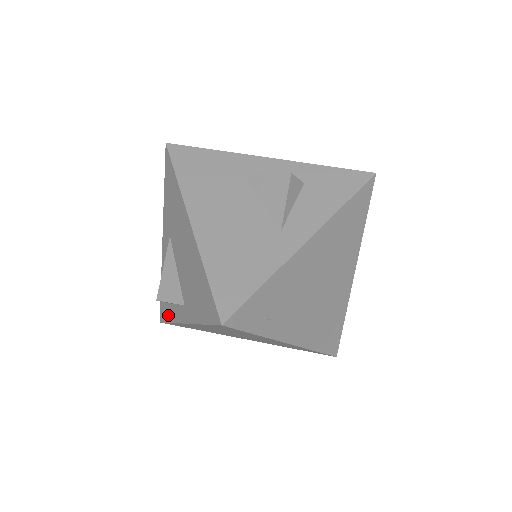
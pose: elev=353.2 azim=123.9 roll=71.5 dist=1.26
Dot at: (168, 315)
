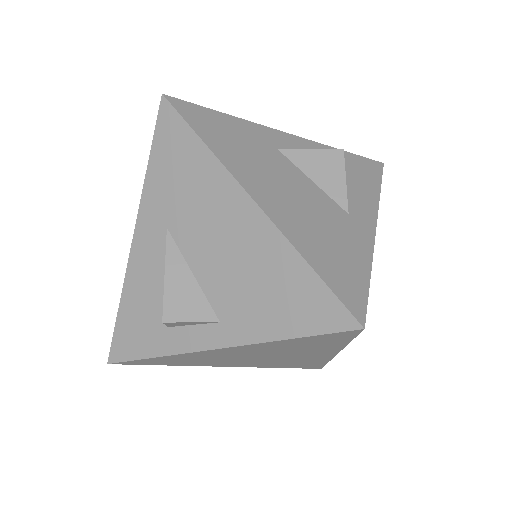
Dot at: (148, 347)
